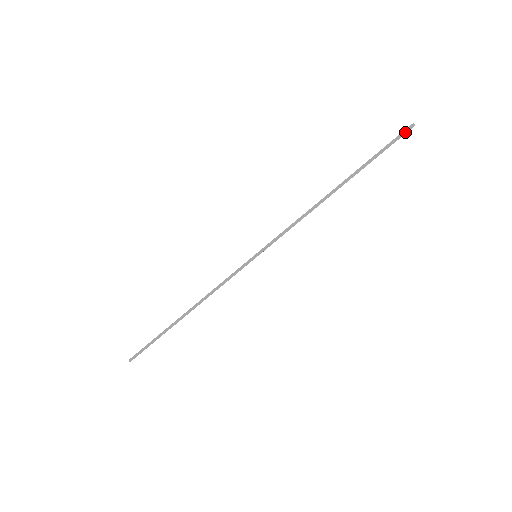
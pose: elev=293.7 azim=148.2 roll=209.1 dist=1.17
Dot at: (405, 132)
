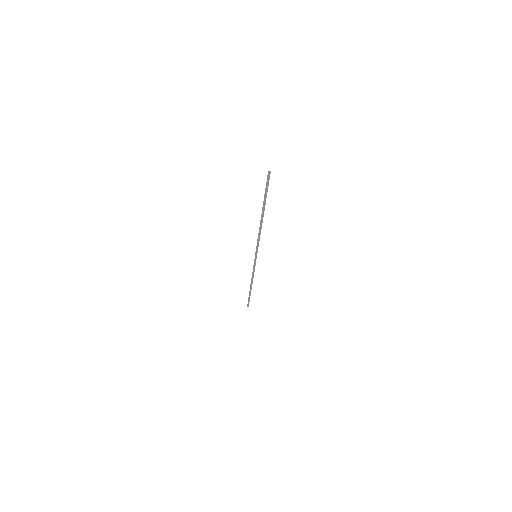
Dot at: (269, 178)
